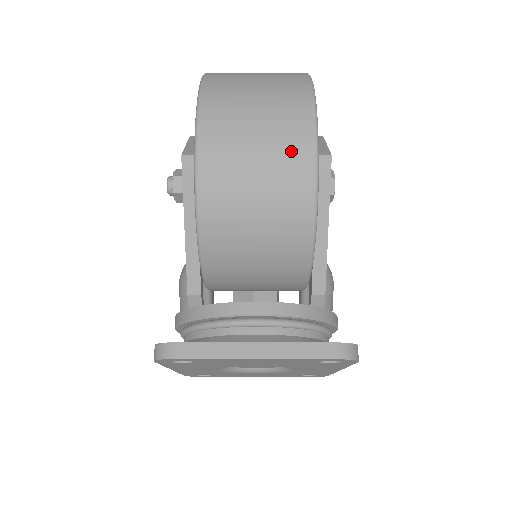
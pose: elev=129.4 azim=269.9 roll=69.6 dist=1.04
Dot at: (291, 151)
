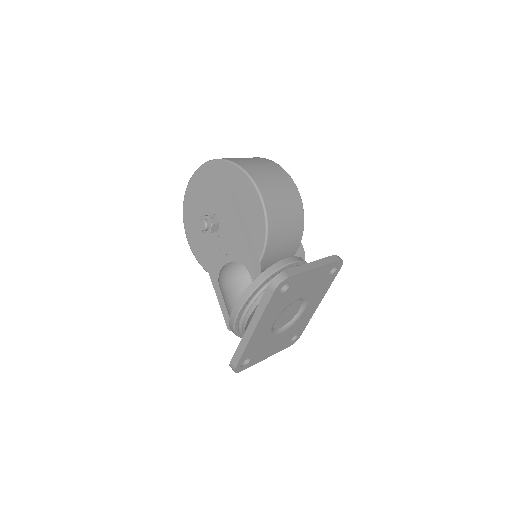
Dot at: (282, 175)
